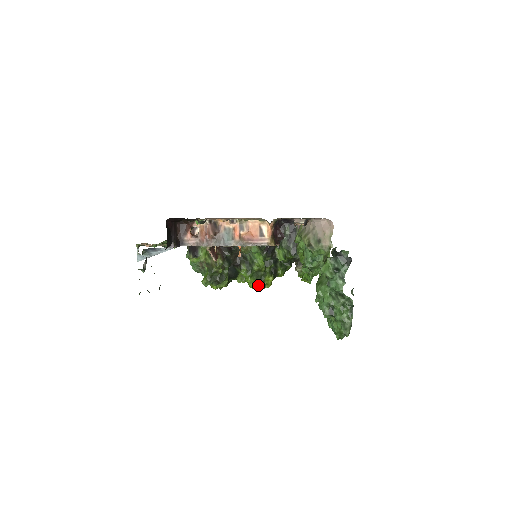
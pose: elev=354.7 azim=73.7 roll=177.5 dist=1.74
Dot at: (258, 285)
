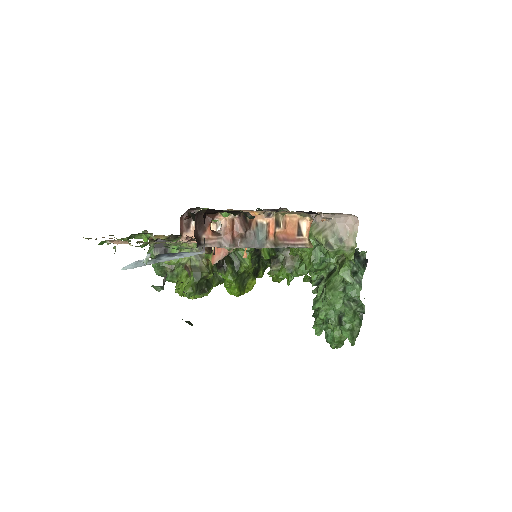
Dot at: (240, 290)
